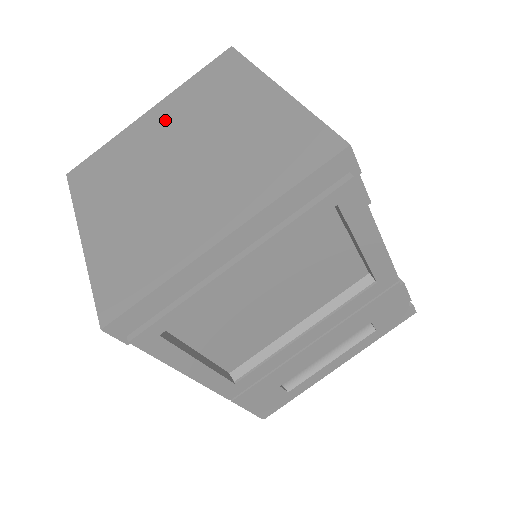
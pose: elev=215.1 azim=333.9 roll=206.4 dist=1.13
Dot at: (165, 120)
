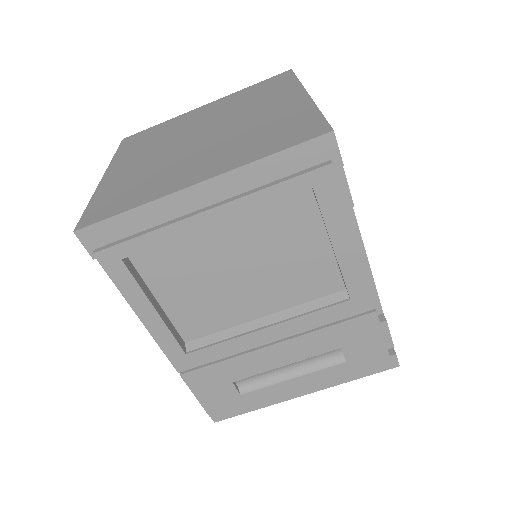
Dot at: (212, 110)
